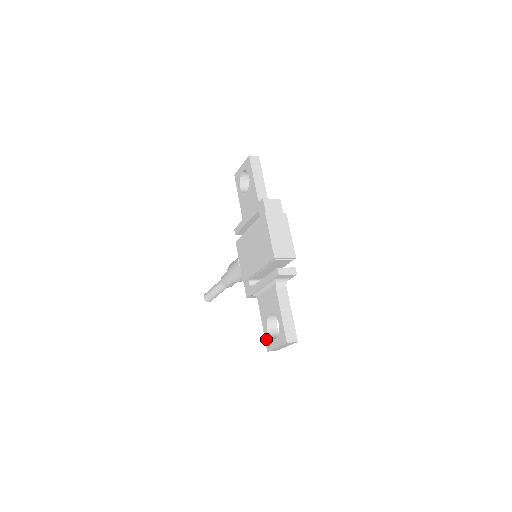
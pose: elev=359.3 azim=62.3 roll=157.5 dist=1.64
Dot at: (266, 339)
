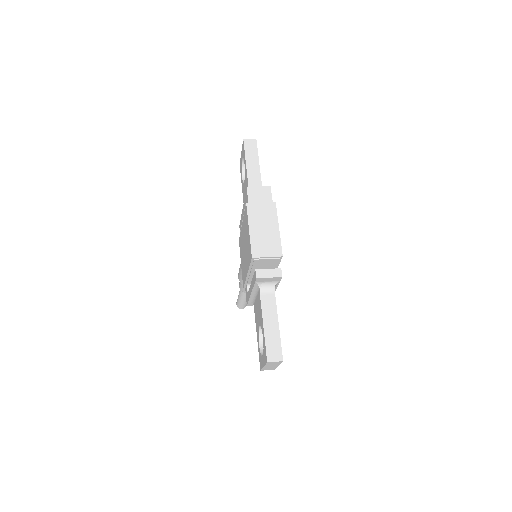
Dot at: (259, 355)
